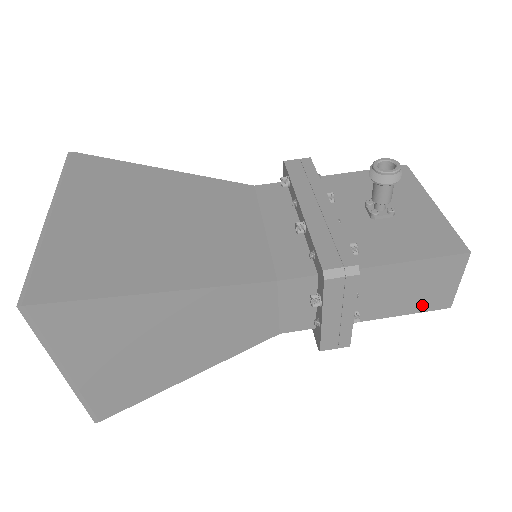
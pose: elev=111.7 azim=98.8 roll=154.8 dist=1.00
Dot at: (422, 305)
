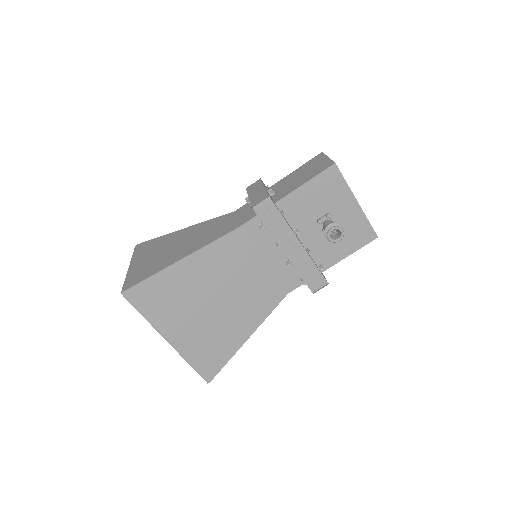
Dot at: occluded
